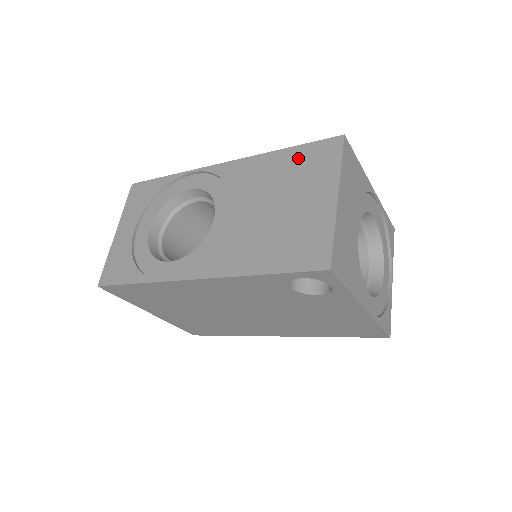
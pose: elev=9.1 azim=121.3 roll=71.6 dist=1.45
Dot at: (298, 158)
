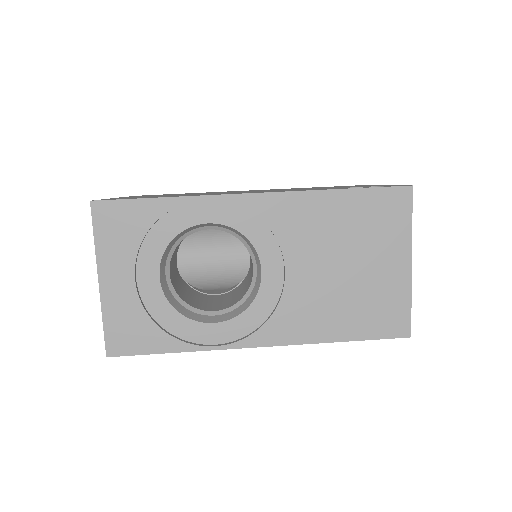
Dot at: (362, 207)
